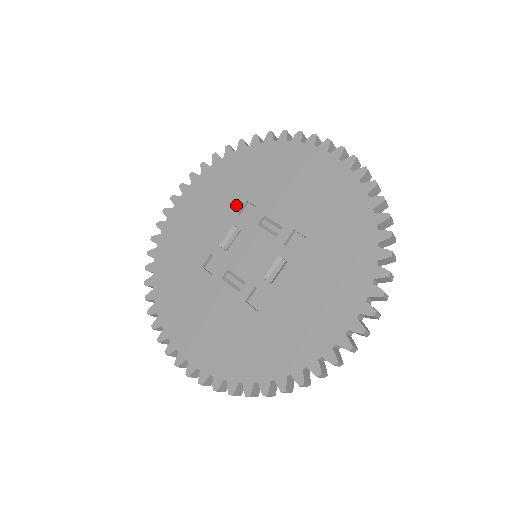
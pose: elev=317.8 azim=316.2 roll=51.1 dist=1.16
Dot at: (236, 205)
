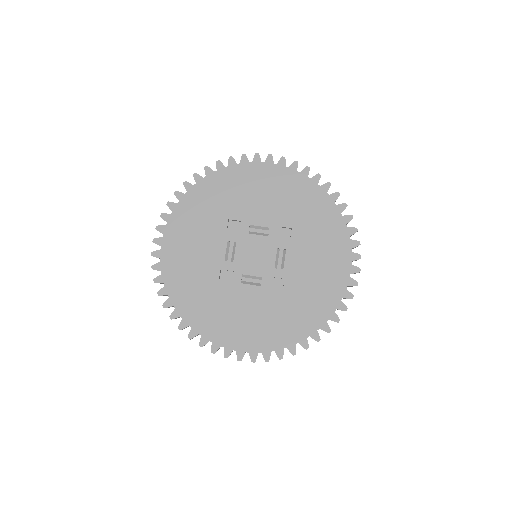
Dot at: (221, 226)
